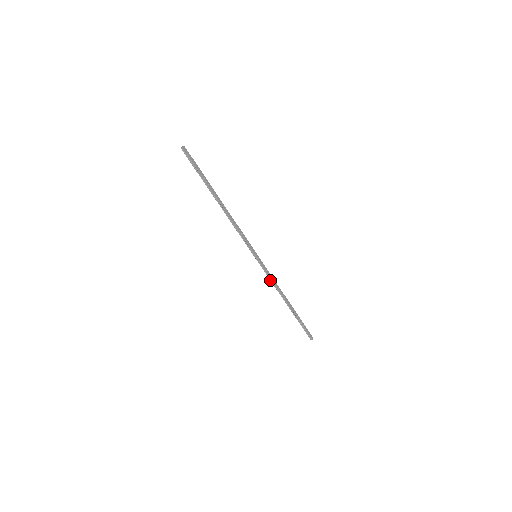
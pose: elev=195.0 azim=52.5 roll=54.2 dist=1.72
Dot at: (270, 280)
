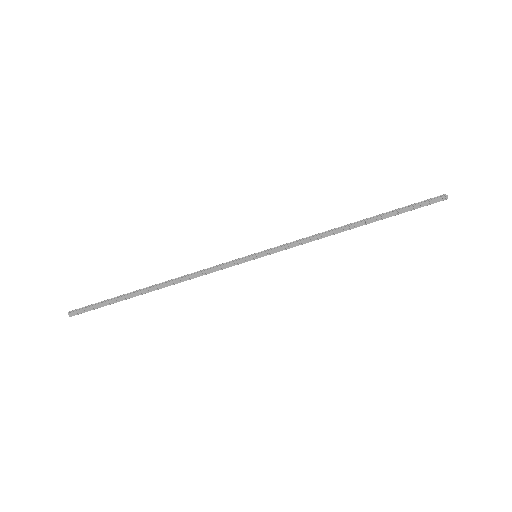
Dot at: (304, 242)
